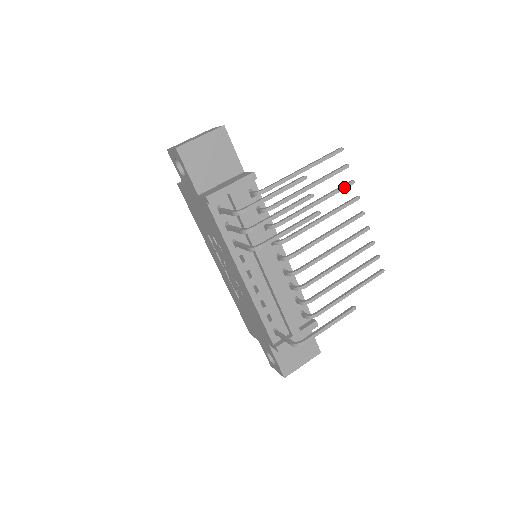
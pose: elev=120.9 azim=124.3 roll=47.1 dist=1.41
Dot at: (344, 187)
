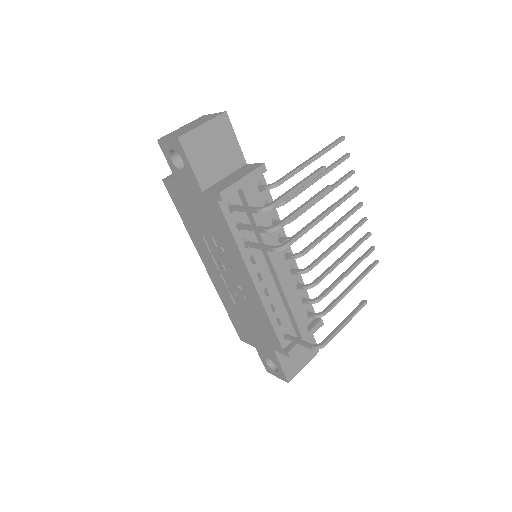
Dot at: (346, 177)
